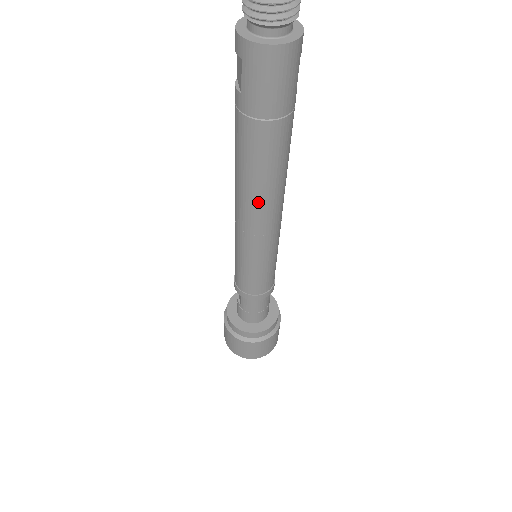
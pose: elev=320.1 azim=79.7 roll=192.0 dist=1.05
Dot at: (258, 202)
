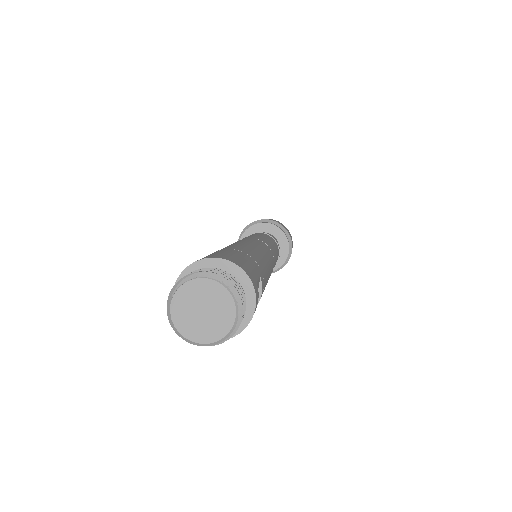
Dot at: occluded
